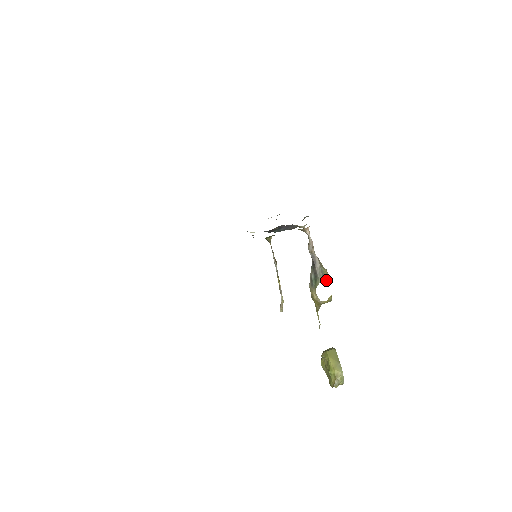
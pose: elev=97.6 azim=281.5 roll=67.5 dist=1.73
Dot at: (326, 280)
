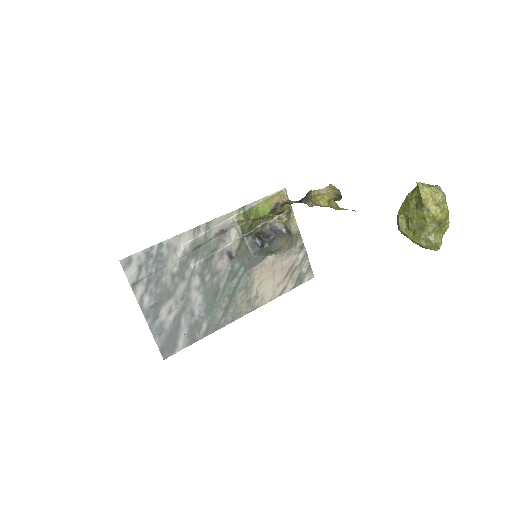
Dot at: occluded
